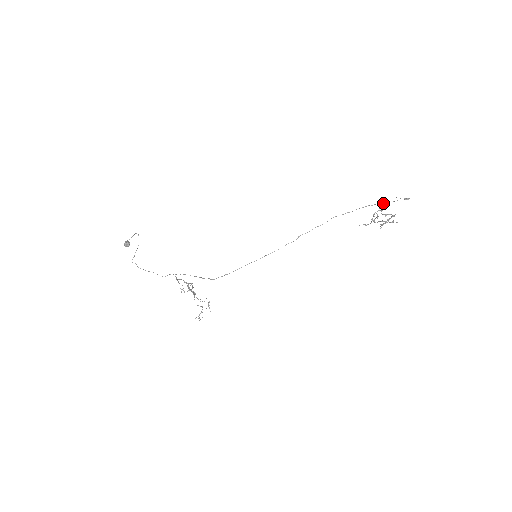
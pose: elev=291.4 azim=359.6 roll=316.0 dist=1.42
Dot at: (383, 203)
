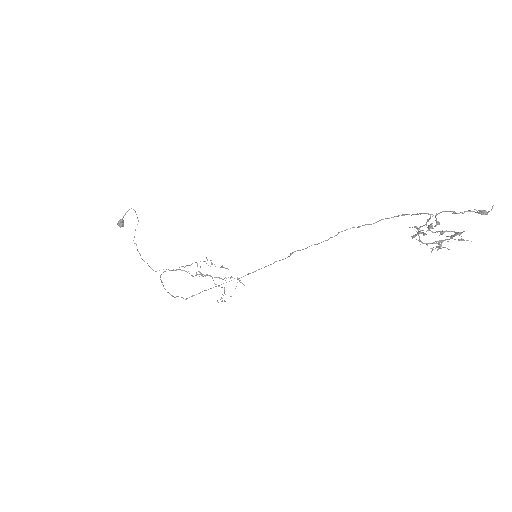
Dot at: occluded
